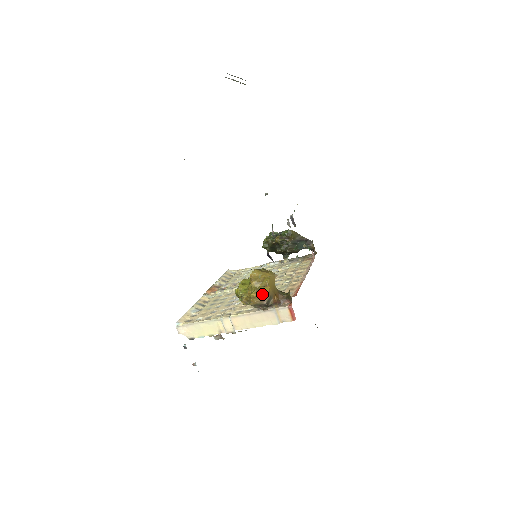
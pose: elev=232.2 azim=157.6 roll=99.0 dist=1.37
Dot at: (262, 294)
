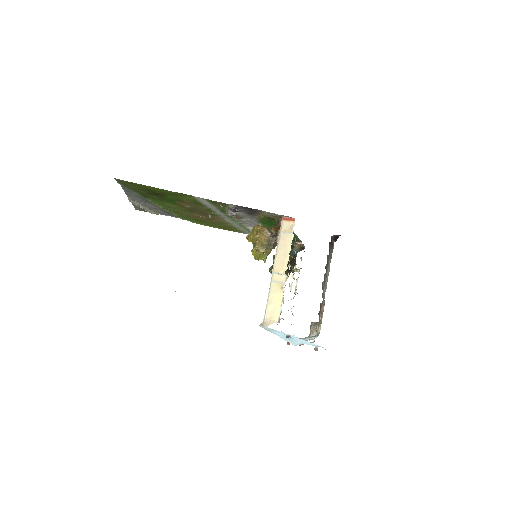
Dot at: (260, 231)
